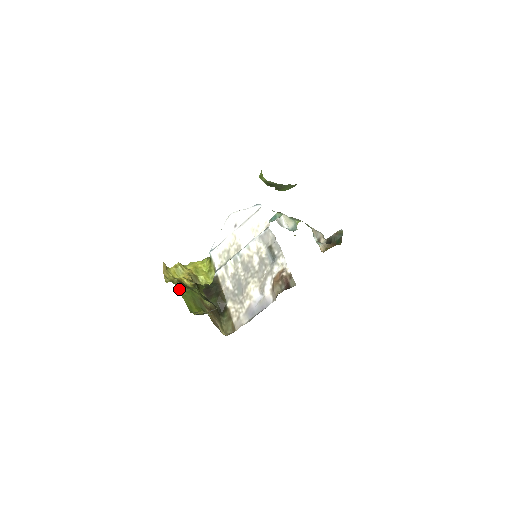
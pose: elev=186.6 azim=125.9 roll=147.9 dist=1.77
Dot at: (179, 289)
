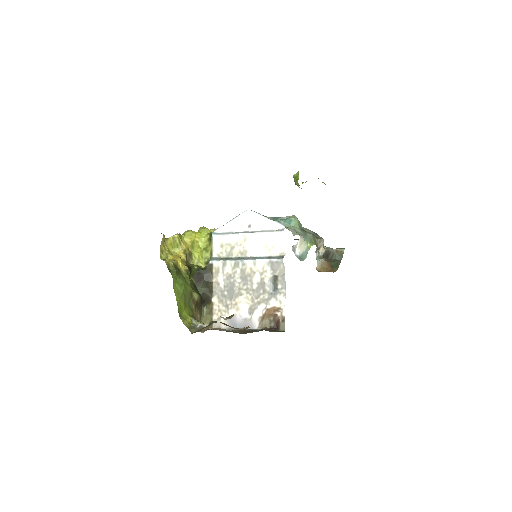
Dot at: (174, 282)
